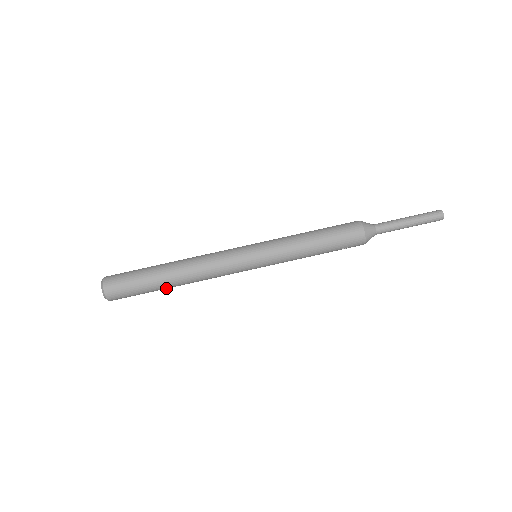
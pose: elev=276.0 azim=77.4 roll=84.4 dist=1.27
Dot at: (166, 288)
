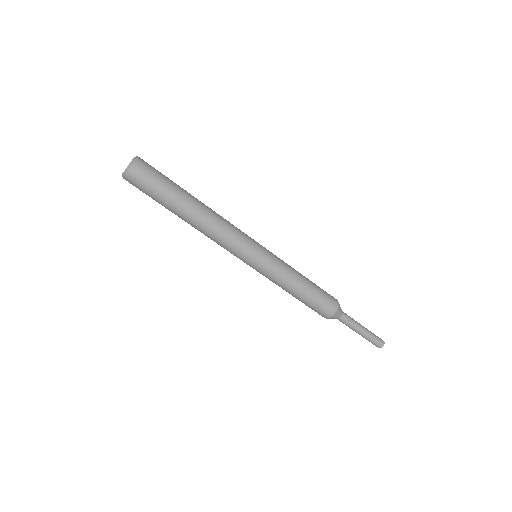
Dot at: occluded
